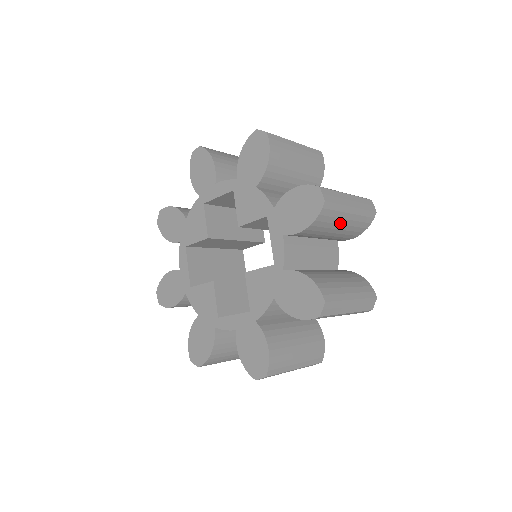
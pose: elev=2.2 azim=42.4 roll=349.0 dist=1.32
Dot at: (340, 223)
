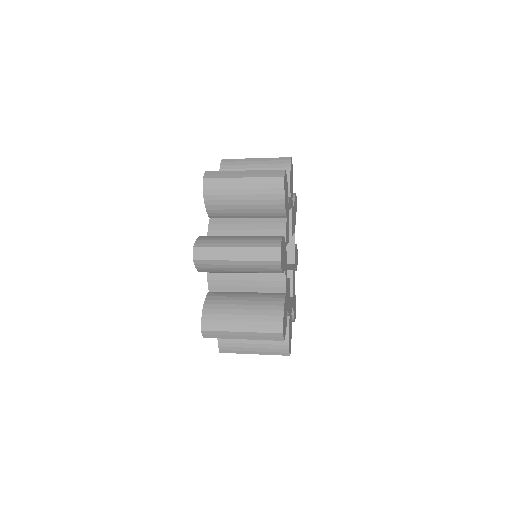
Dot at: (233, 270)
